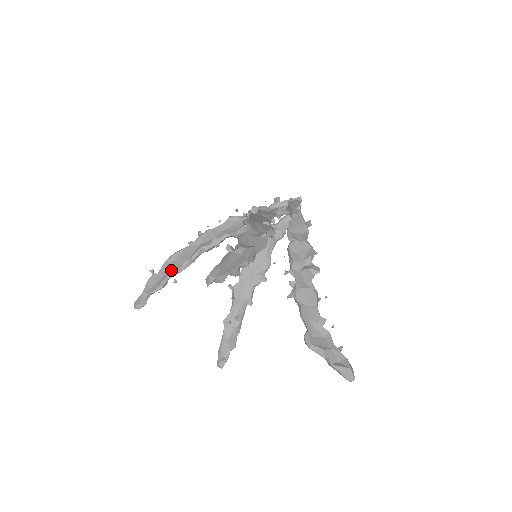
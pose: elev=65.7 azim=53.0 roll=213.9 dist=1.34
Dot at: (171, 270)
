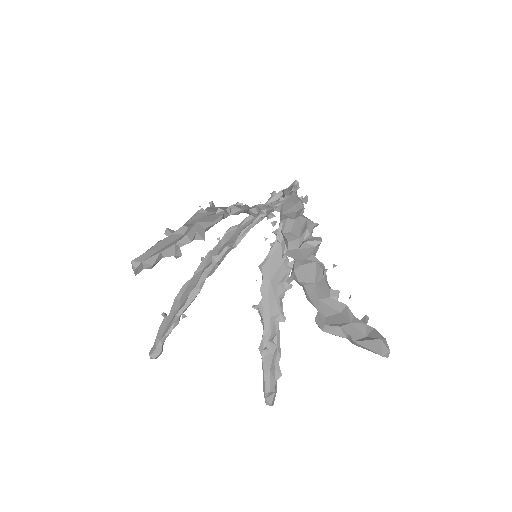
Dot at: (180, 306)
